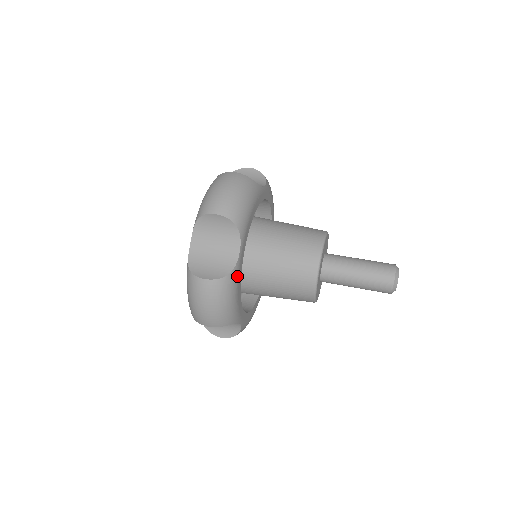
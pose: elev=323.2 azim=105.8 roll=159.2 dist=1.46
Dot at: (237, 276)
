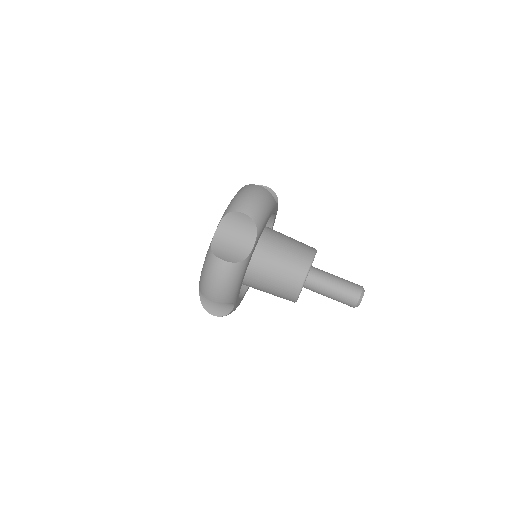
Dot at: (246, 265)
